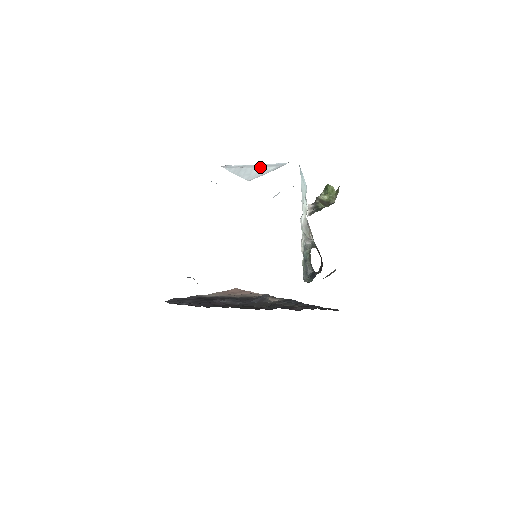
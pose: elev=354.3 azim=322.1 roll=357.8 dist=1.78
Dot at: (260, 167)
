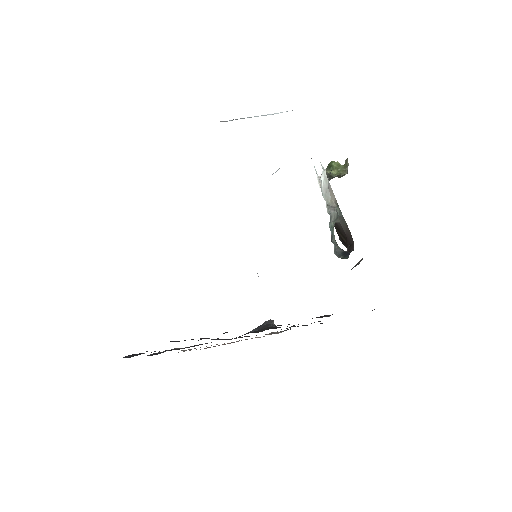
Dot at: (263, 115)
